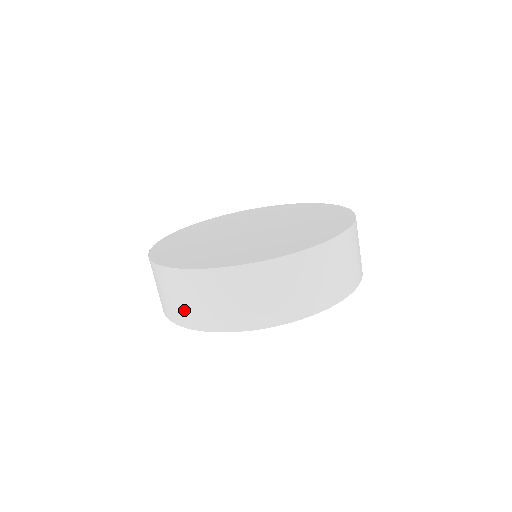
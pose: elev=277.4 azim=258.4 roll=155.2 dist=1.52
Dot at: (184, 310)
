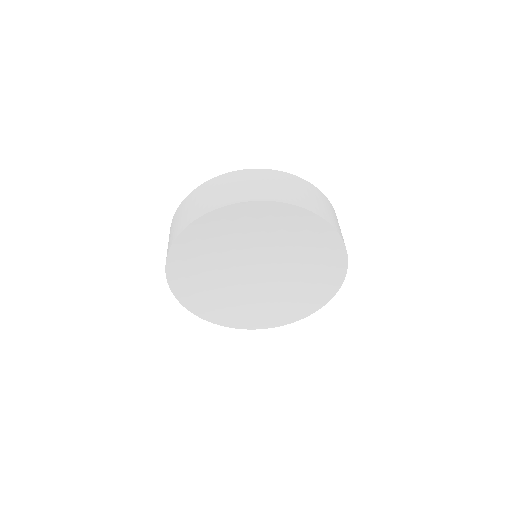
Dot at: (188, 215)
